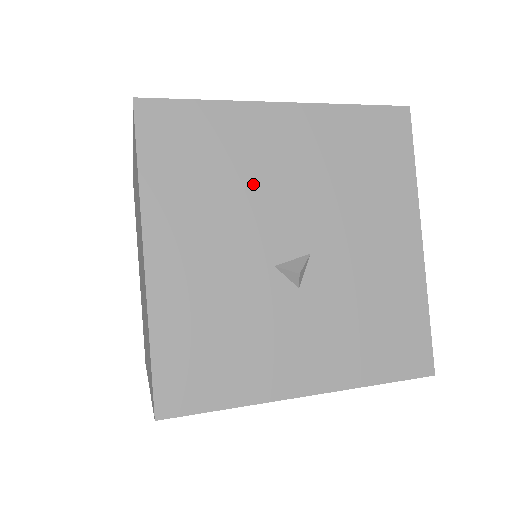
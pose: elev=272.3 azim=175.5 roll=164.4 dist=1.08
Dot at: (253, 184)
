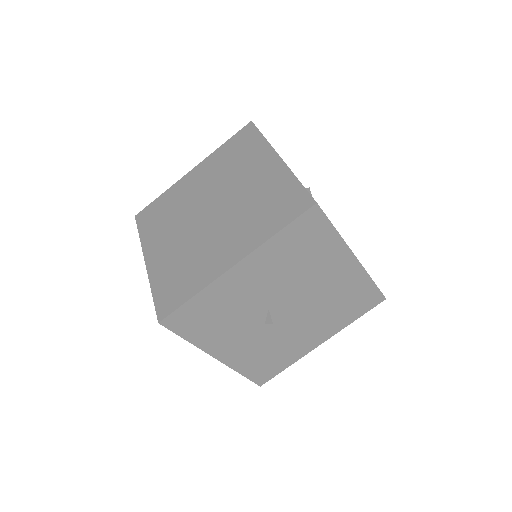
Dot at: (304, 276)
